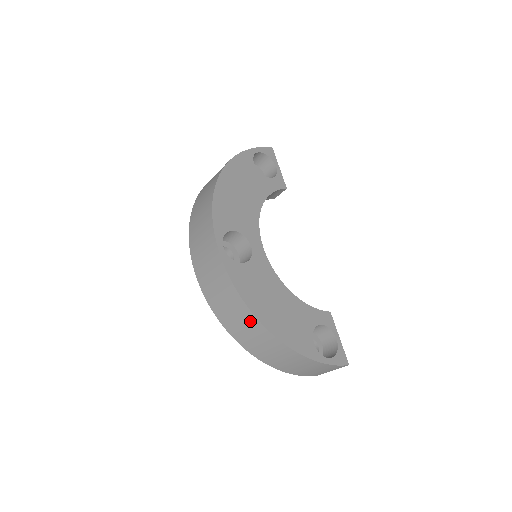
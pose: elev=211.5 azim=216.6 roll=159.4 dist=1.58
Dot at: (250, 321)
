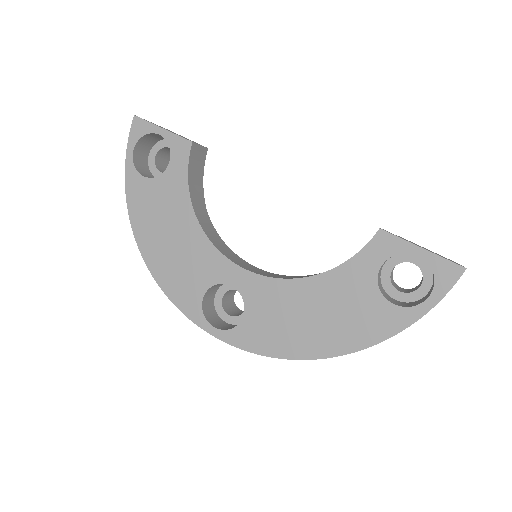
Dot at: occluded
